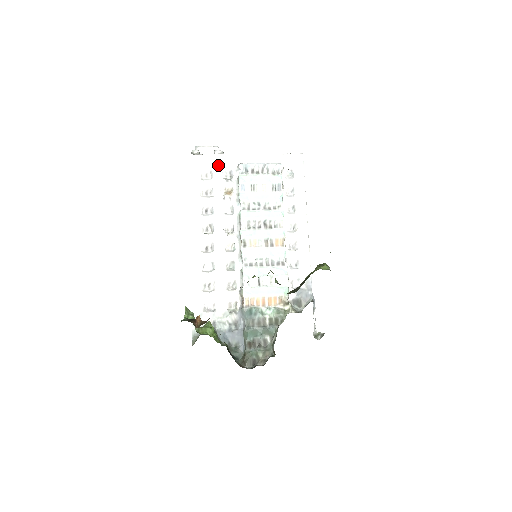
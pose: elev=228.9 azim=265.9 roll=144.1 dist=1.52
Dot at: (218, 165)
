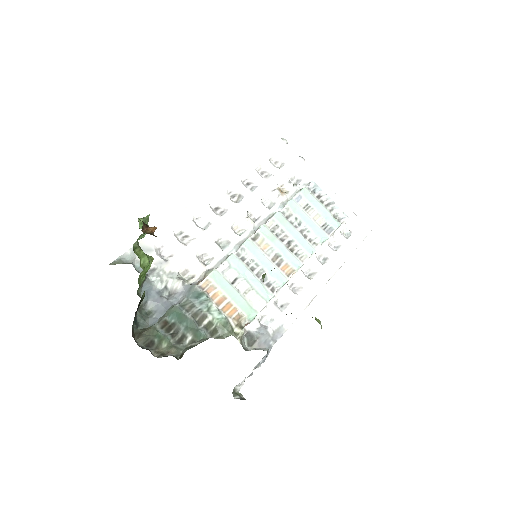
Dot at: (294, 165)
